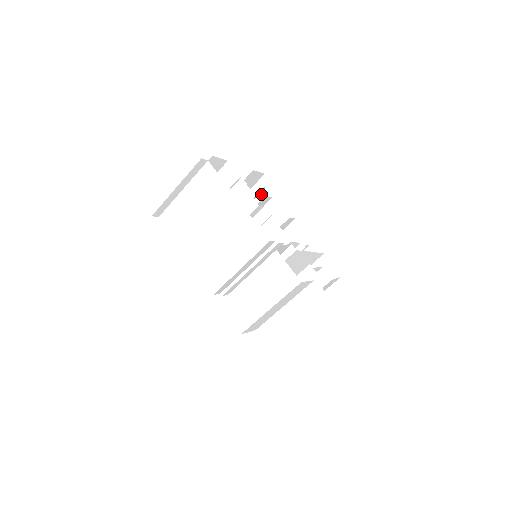
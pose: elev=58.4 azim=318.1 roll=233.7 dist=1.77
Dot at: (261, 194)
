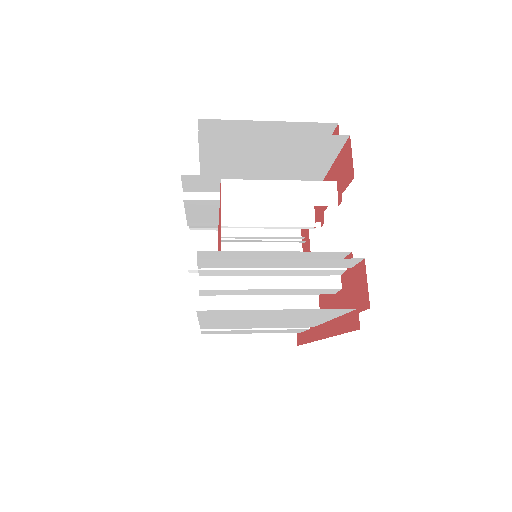
Dot at: (313, 146)
